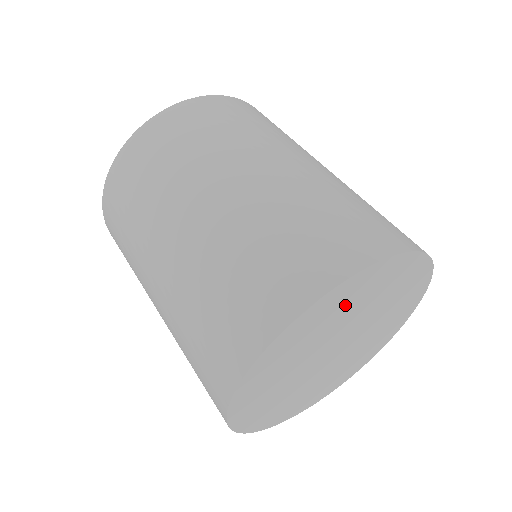
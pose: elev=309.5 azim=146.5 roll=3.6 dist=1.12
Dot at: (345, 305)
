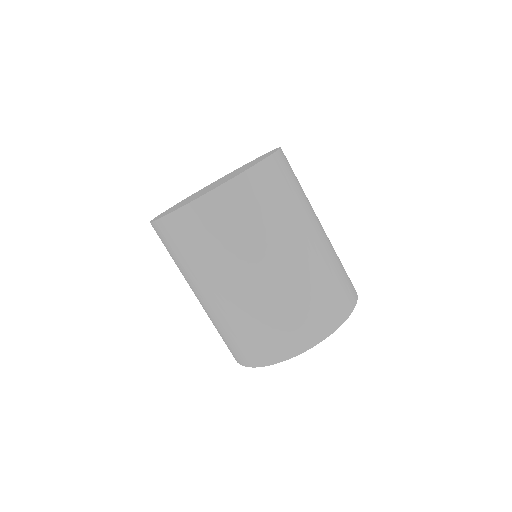
Dot at: occluded
